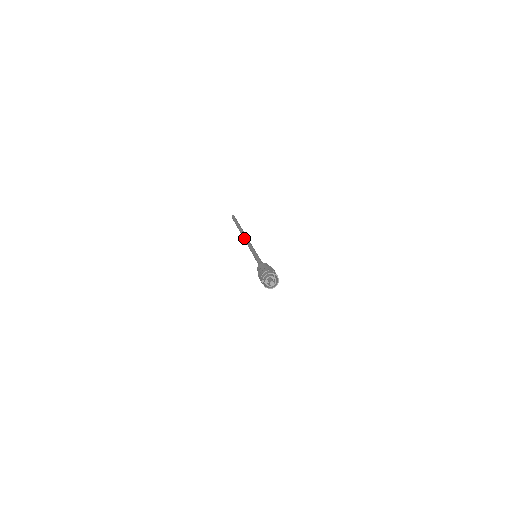
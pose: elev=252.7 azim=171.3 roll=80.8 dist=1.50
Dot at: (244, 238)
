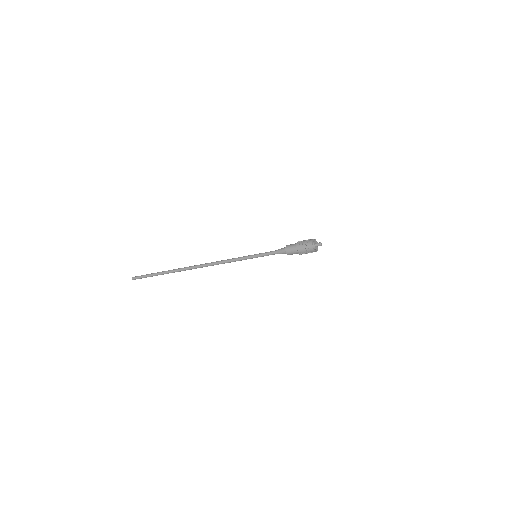
Dot at: (207, 265)
